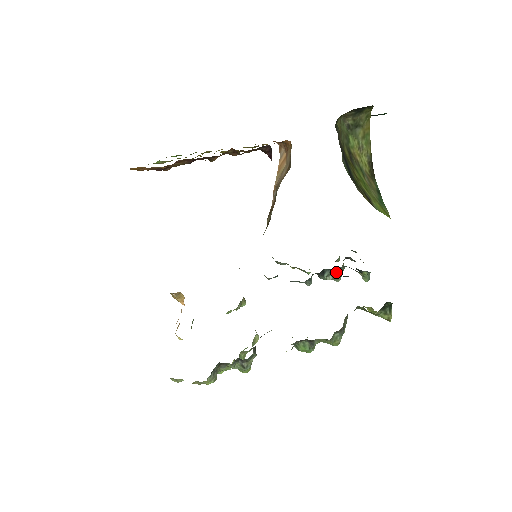
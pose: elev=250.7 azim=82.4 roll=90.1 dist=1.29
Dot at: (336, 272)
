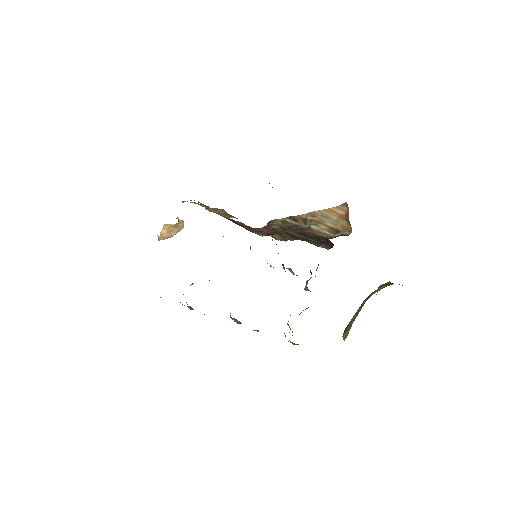
Dot at: occluded
